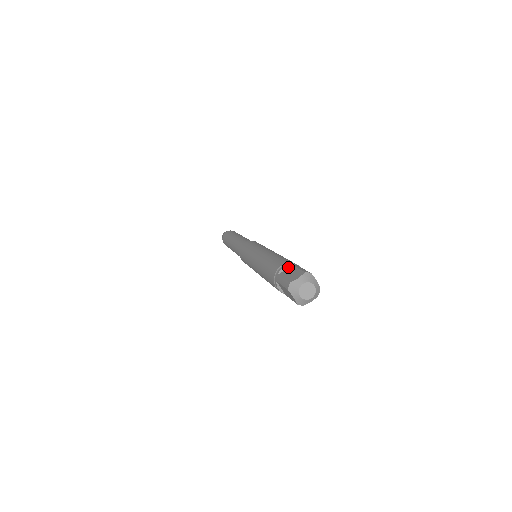
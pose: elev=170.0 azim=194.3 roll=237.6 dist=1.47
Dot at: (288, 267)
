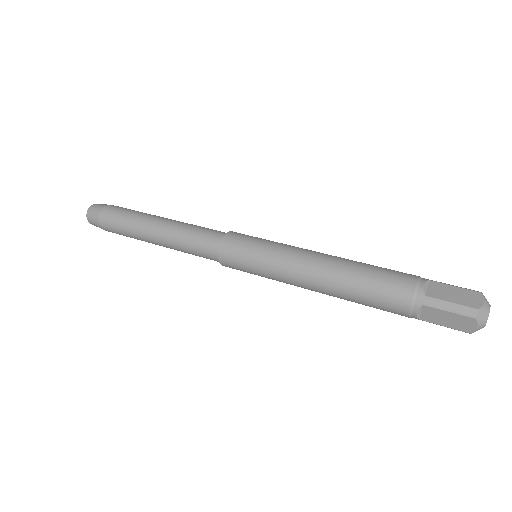
Dot at: (429, 284)
